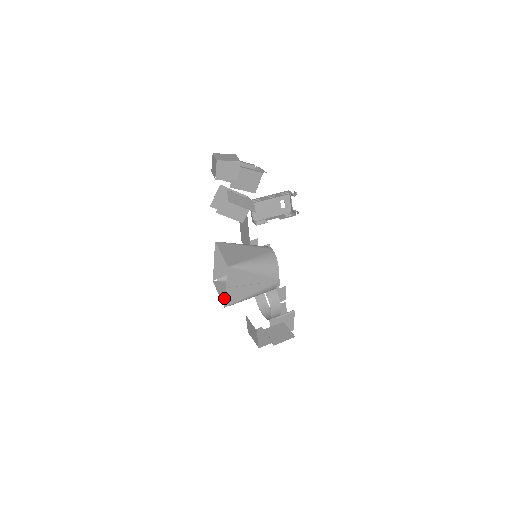
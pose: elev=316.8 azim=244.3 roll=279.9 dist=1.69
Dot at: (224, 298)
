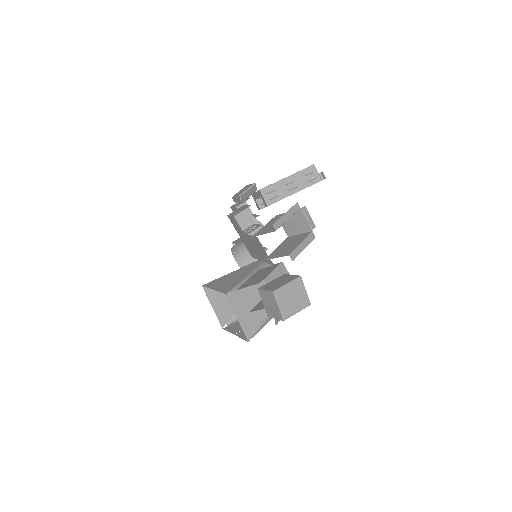
Dot at: (219, 313)
